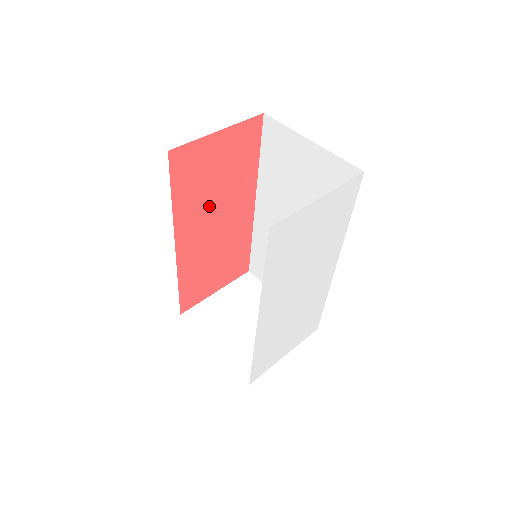
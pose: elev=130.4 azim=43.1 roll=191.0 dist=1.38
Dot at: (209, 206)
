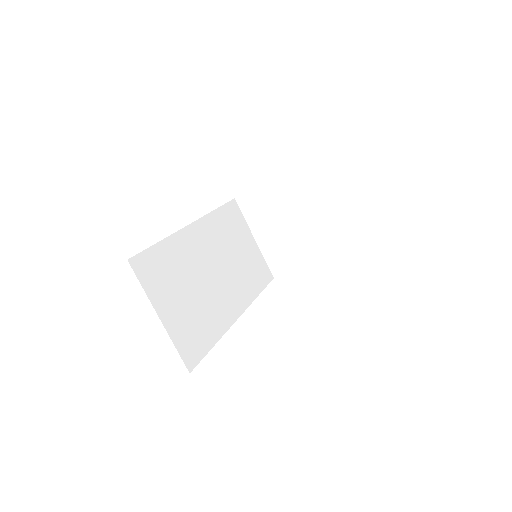
Dot at: occluded
